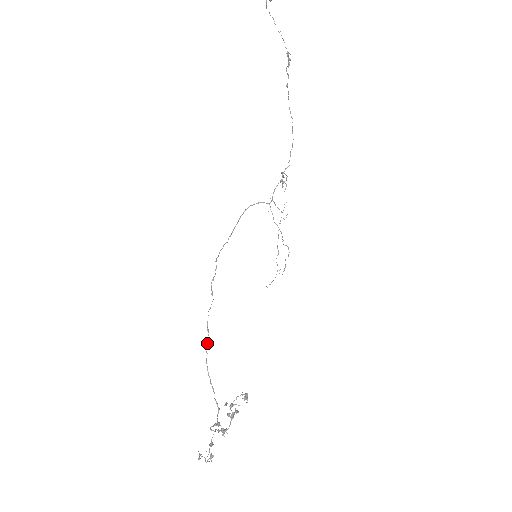
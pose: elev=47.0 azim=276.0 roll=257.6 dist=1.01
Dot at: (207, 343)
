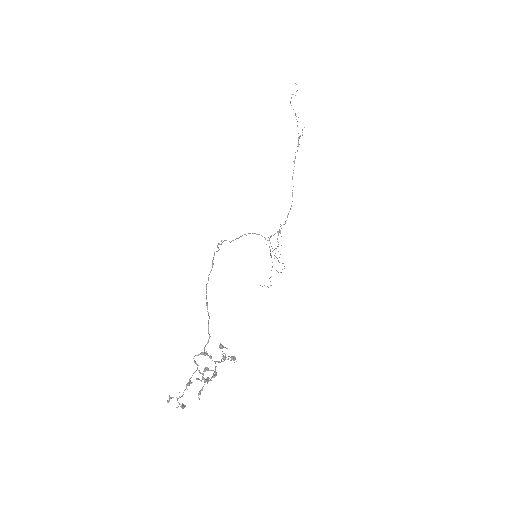
Dot at: (210, 272)
